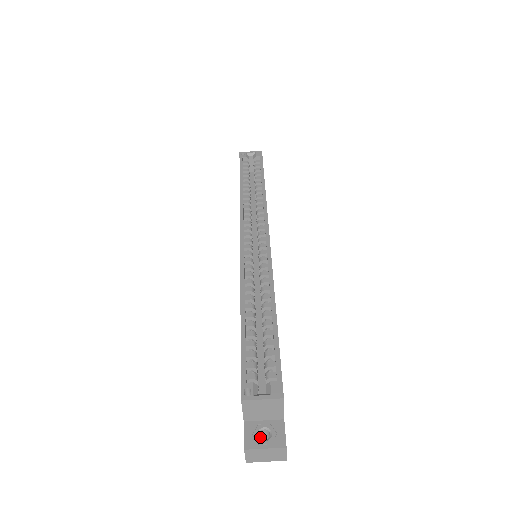
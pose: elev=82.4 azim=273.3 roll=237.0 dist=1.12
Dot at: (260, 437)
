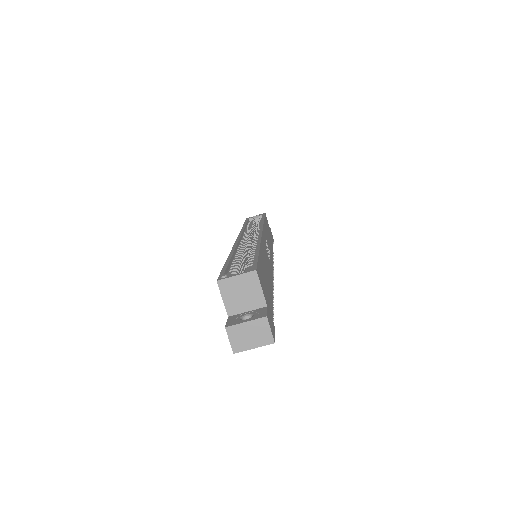
Dot at: occluded
